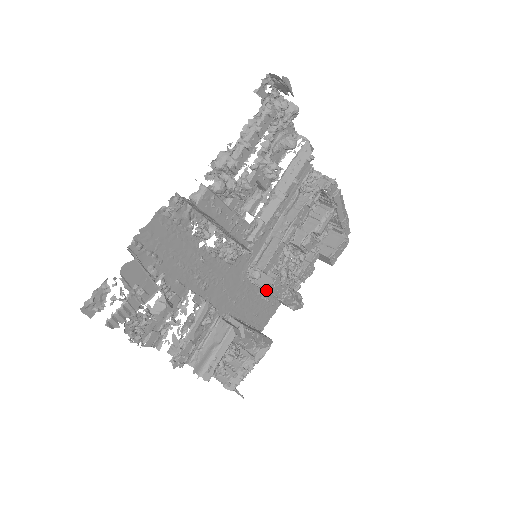
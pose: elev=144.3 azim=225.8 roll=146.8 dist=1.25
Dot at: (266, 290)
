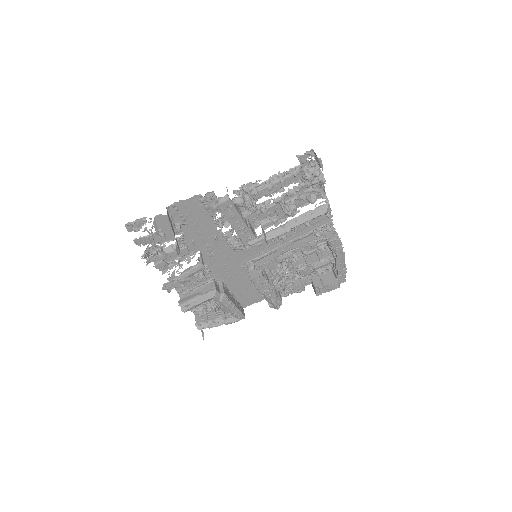
Dot at: (252, 281)
